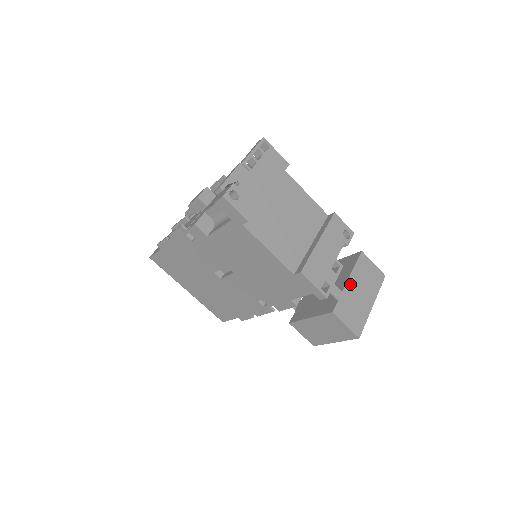
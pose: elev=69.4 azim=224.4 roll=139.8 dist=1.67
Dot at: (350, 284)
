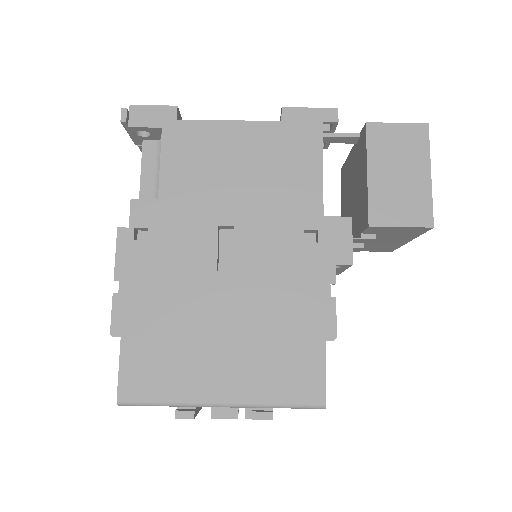
Dot at: occluded
